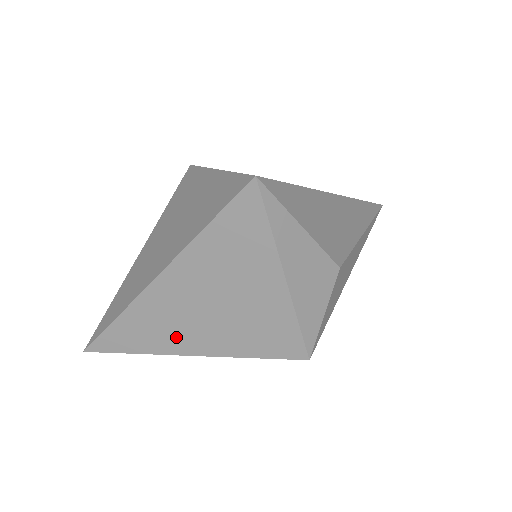
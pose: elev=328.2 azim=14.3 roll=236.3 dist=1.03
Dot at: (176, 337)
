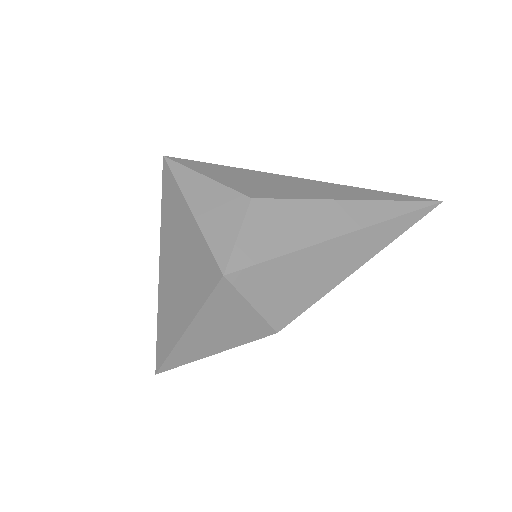
Dot at: (176, 318)
